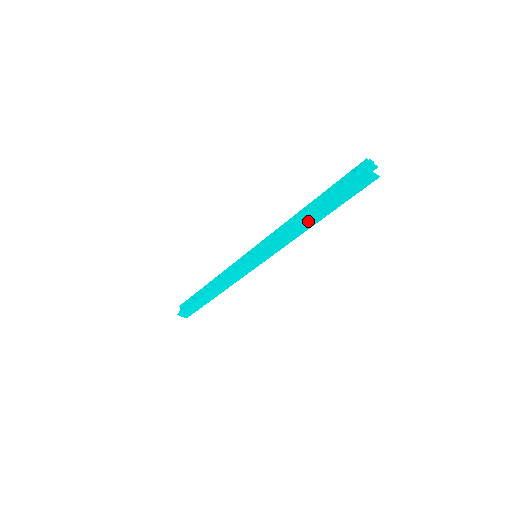
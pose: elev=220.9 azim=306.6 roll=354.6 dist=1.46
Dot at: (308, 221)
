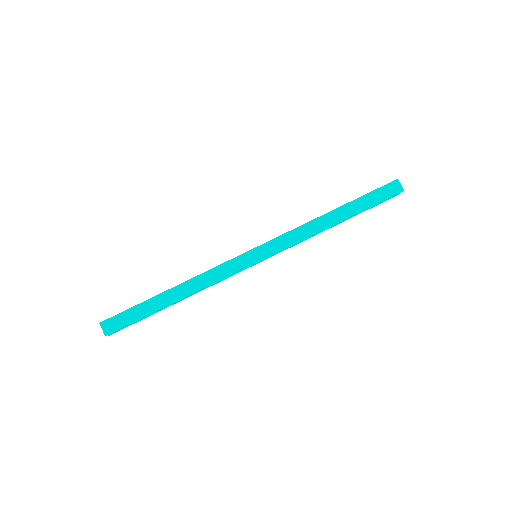
Dot at: (332, 217)
